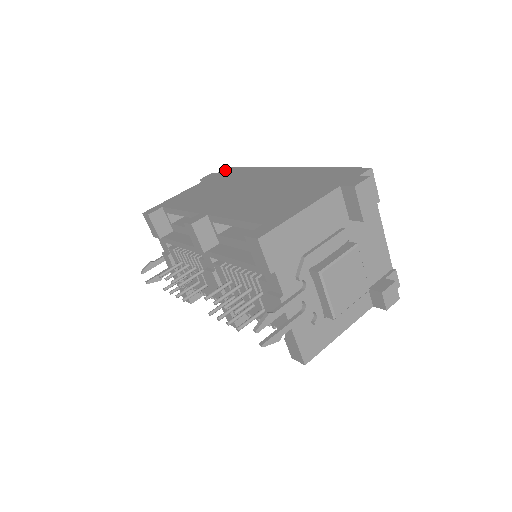
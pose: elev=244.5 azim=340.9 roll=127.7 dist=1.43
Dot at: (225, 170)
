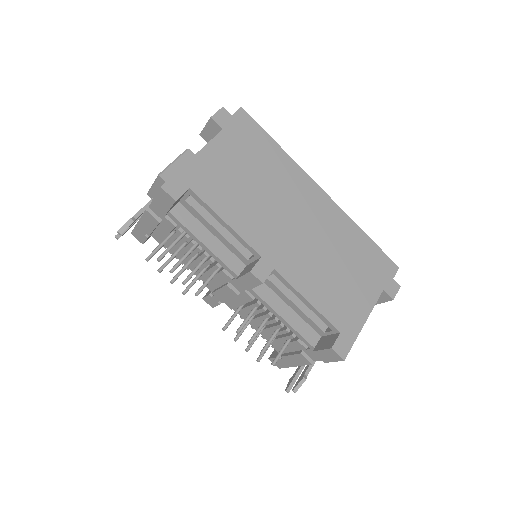
Dot at: (243, 118)
